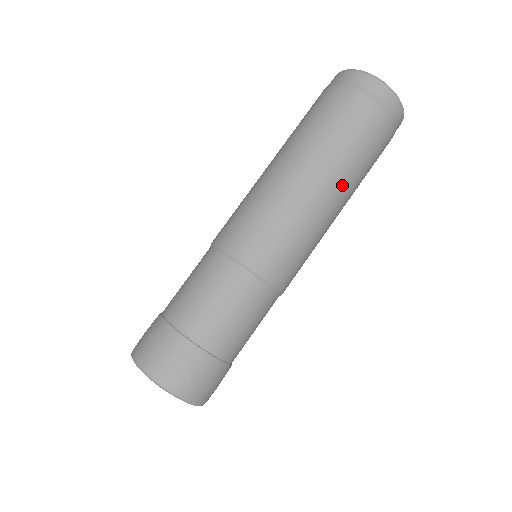
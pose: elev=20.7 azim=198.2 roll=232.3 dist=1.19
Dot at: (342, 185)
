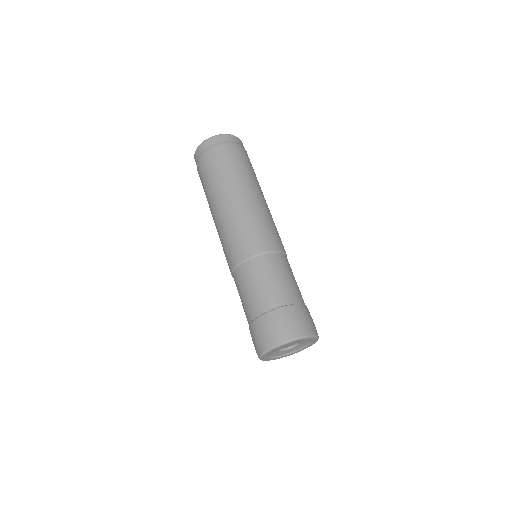
Dot at: (258, 187)
